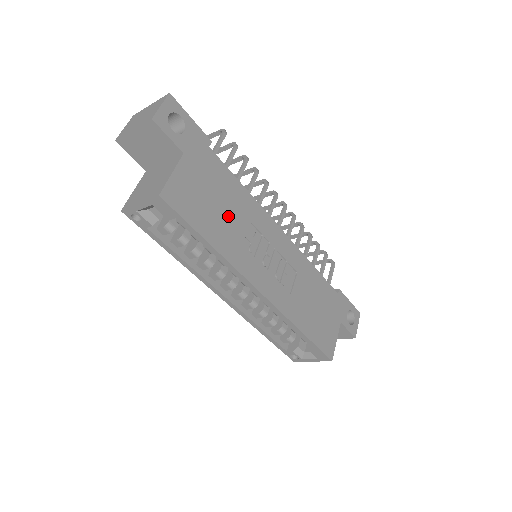
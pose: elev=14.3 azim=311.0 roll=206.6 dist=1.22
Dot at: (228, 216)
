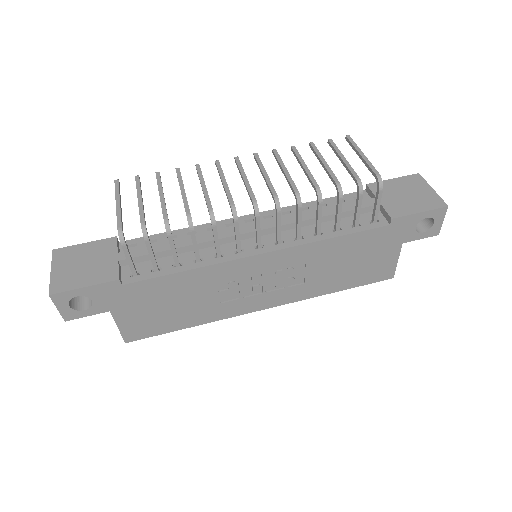
Dot at: (189, 302)
